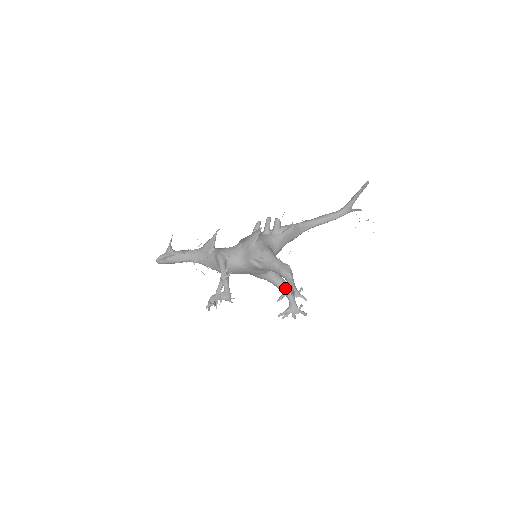
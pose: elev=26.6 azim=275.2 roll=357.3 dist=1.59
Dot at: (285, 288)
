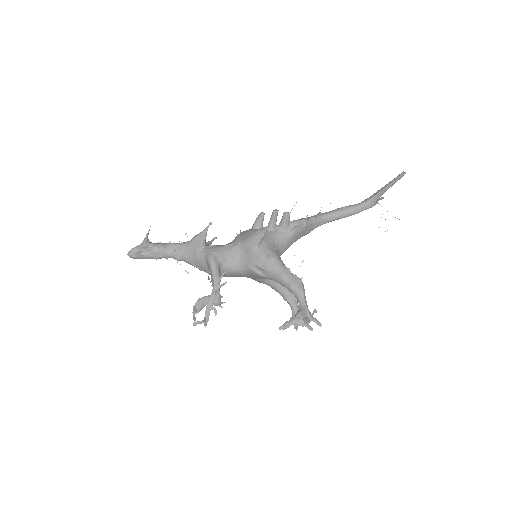
Dot at: (288, 295)
